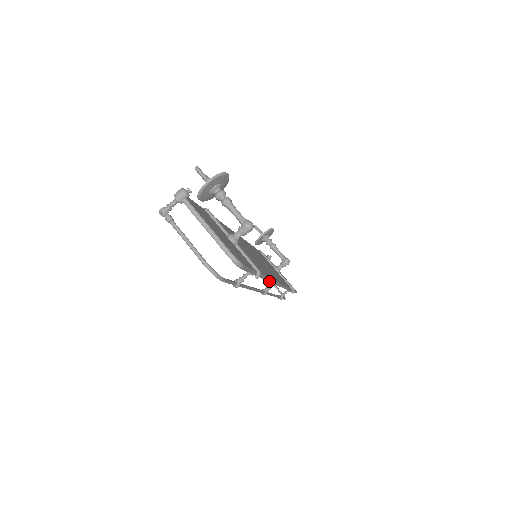
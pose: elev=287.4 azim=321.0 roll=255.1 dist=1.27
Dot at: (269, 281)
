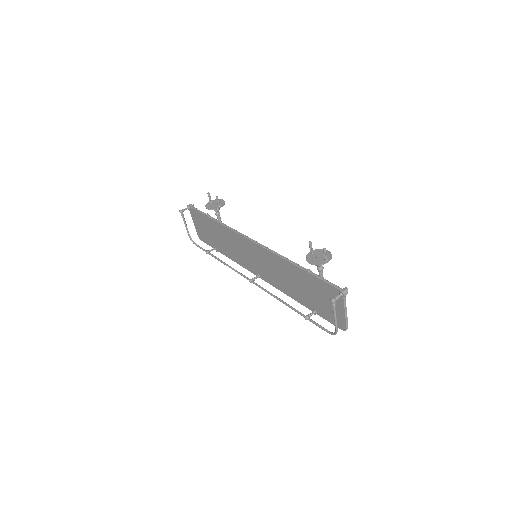
Dot at: (282, 291)
